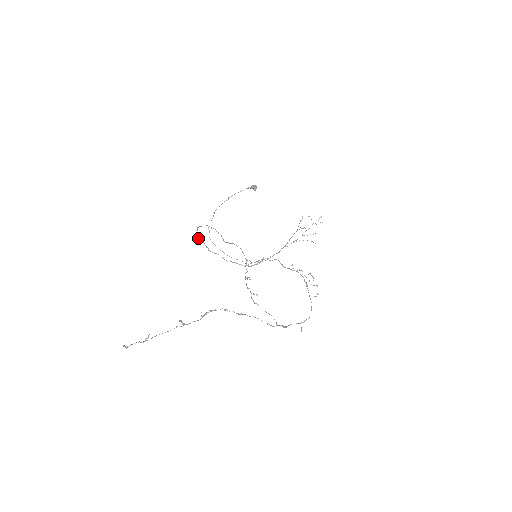
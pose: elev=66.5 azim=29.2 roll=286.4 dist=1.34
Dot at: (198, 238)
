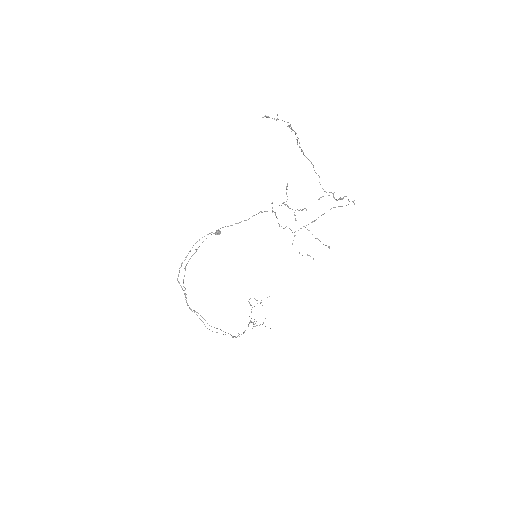
Dot at: occluded
